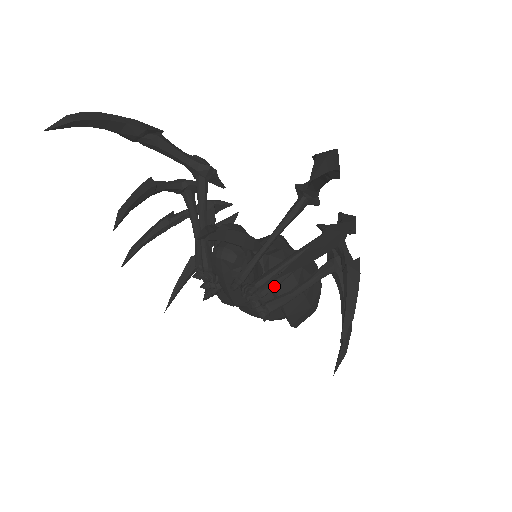
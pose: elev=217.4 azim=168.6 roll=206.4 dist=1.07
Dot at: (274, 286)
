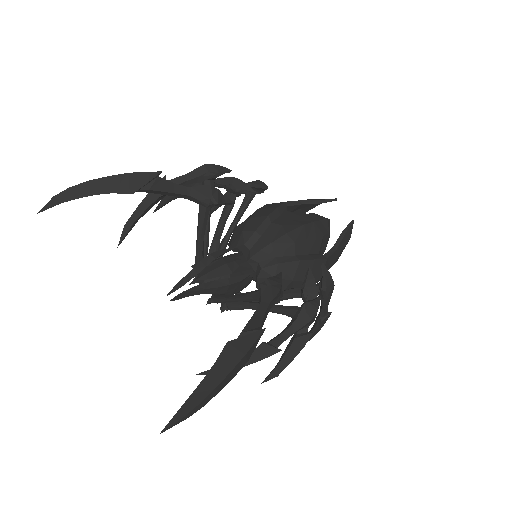
Dot at: occluded
